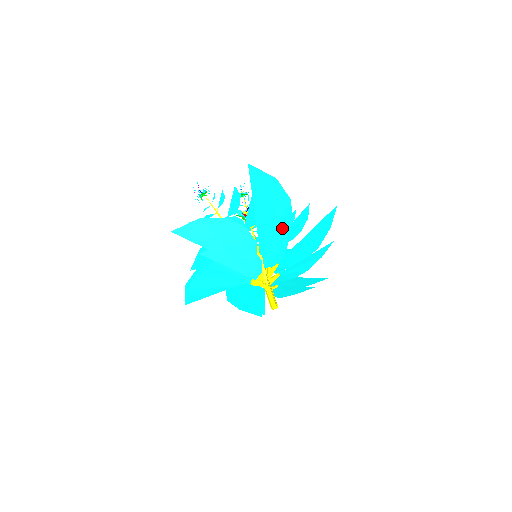
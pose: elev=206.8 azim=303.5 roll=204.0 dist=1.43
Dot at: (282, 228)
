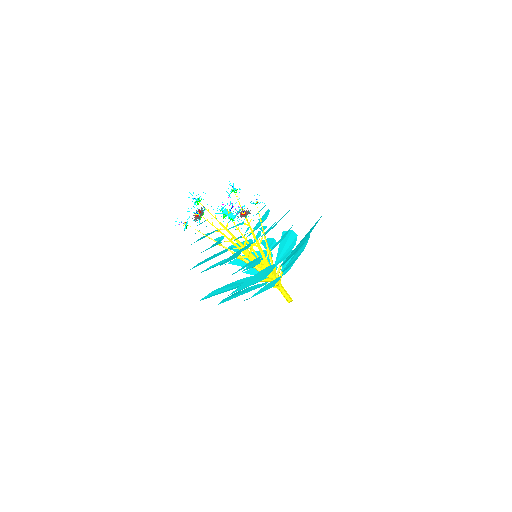
Dot at: occluded
